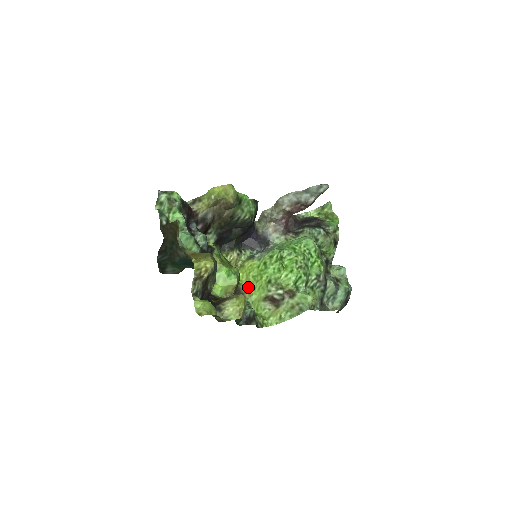
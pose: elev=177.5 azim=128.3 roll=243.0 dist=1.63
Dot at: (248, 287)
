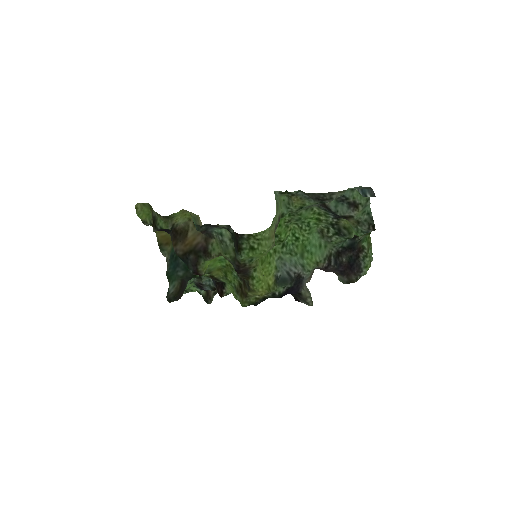
Dot at: (258, 267)
